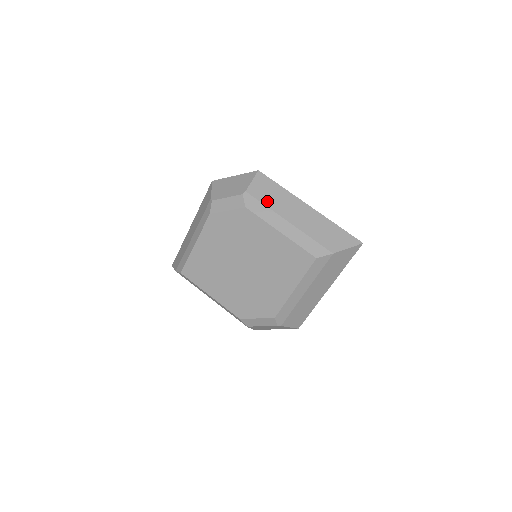
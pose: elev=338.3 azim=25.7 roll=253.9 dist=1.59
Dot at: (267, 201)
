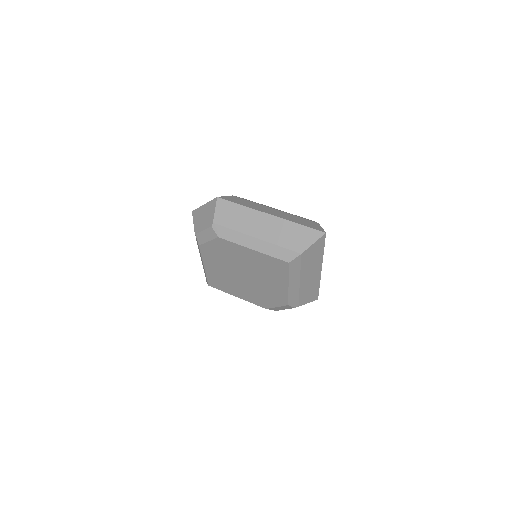
Dot at: (233, 225)
